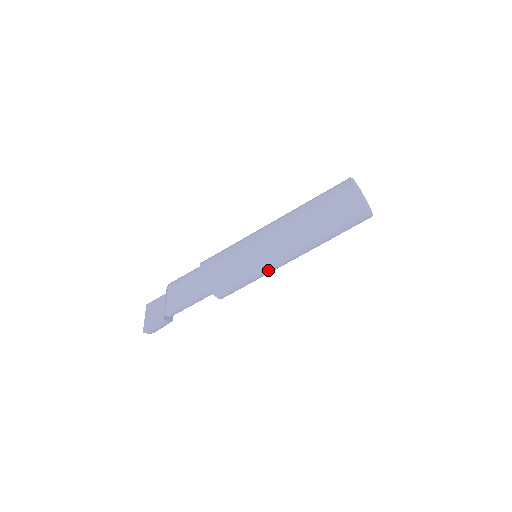
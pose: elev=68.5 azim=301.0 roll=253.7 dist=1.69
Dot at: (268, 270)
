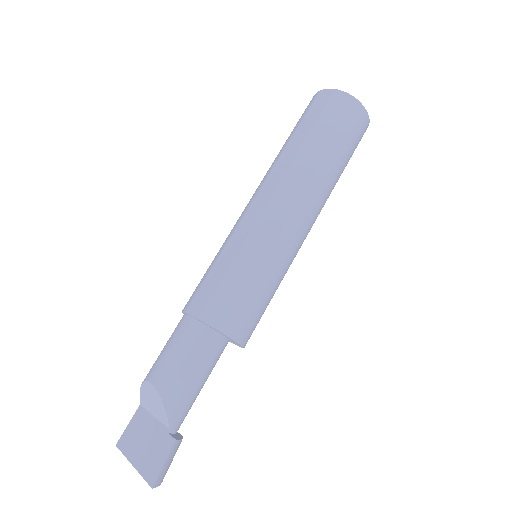
Dot at: (290, 261)
